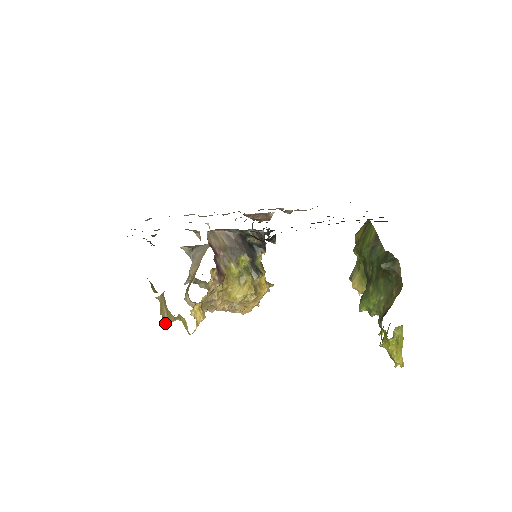
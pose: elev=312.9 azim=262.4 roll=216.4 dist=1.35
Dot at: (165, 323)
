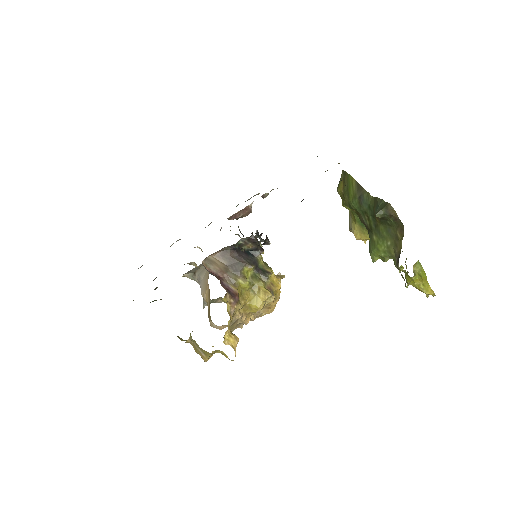
Dot at: (205, 361)
